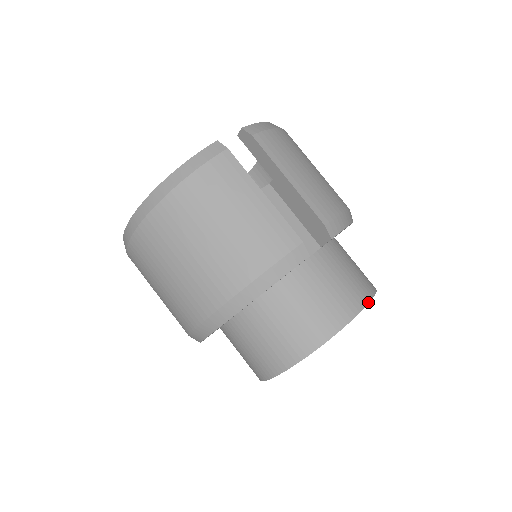
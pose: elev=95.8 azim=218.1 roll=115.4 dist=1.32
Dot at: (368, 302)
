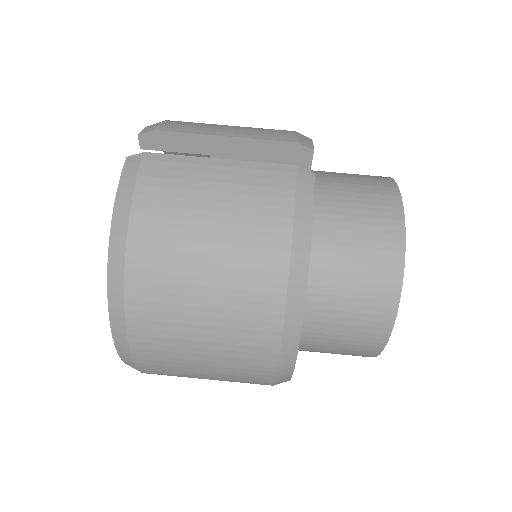
Dot at: (394, 182)
